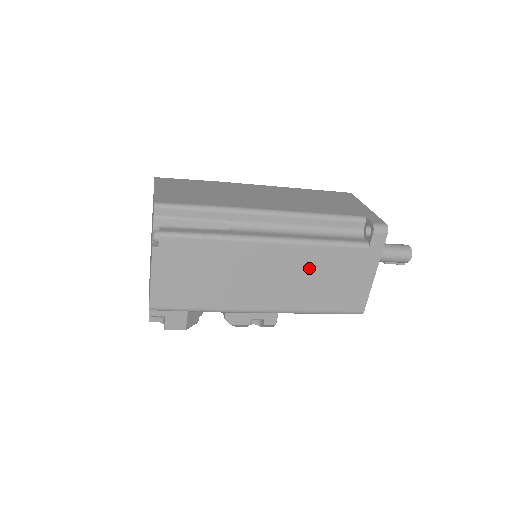
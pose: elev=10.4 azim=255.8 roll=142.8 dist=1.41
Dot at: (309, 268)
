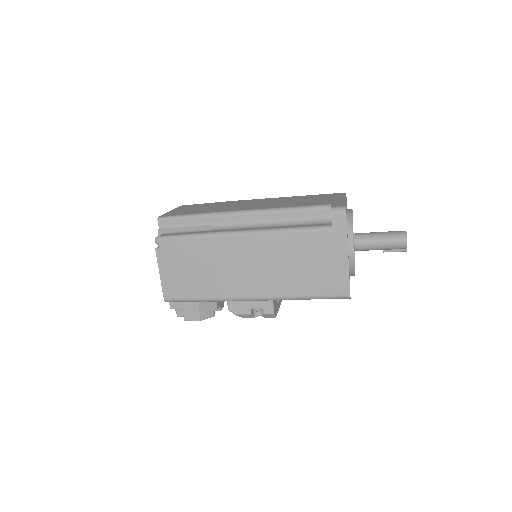
Dot at: (281, 255)
